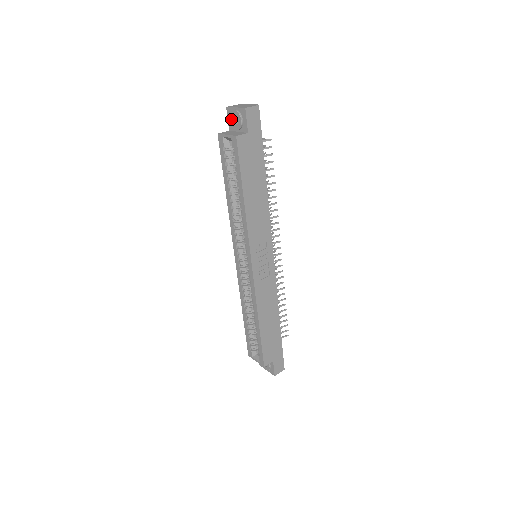
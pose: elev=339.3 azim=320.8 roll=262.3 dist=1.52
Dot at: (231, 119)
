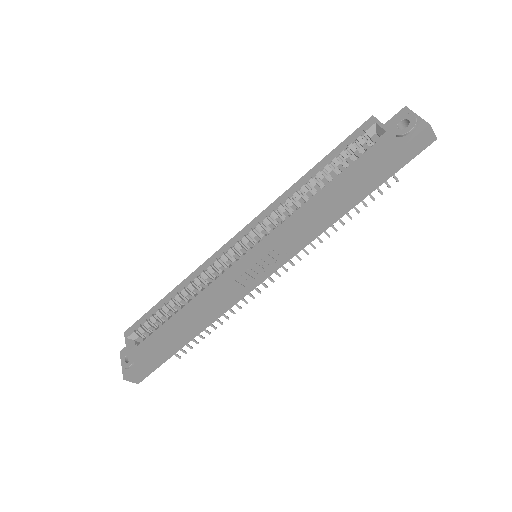
Dot at: (399, 119)
